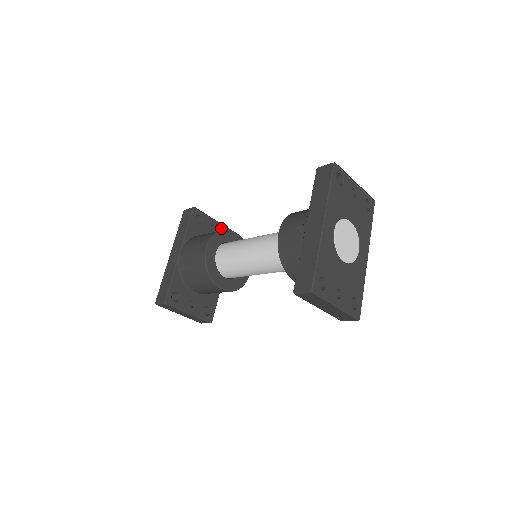
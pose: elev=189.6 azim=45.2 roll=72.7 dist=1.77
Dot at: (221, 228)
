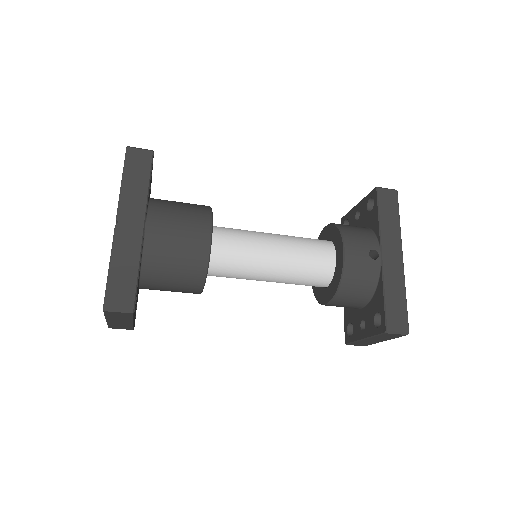
Dot at: occluded
